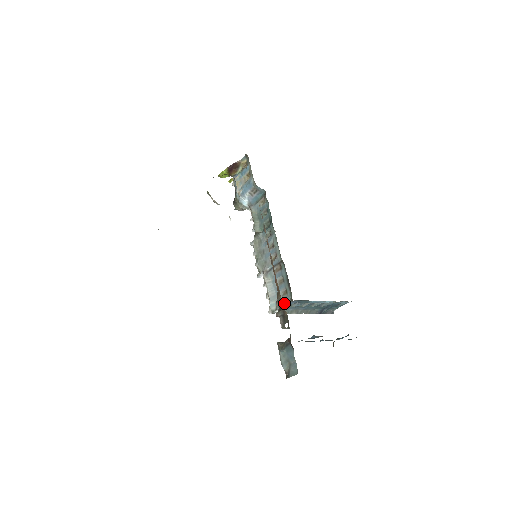
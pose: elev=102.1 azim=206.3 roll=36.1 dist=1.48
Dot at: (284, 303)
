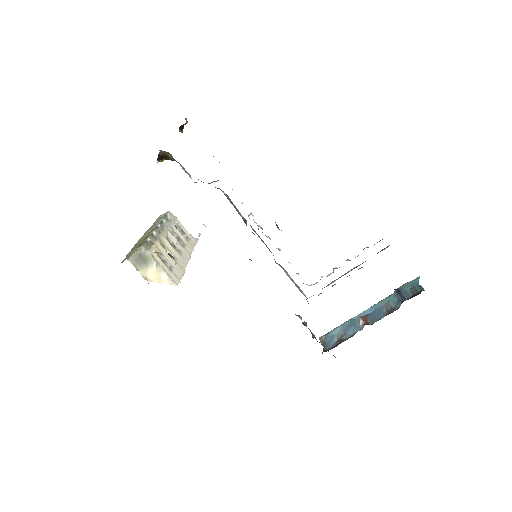
Dot at: occluded
